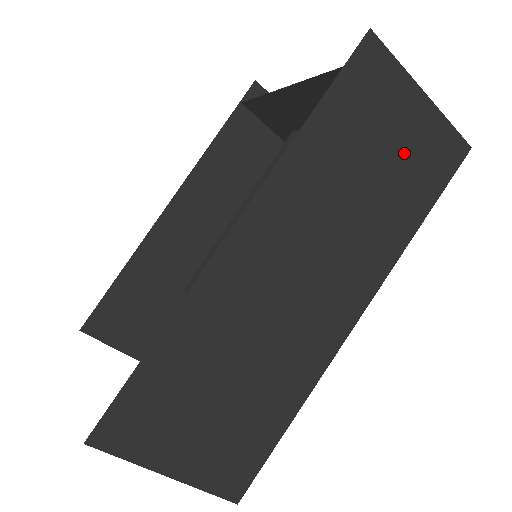
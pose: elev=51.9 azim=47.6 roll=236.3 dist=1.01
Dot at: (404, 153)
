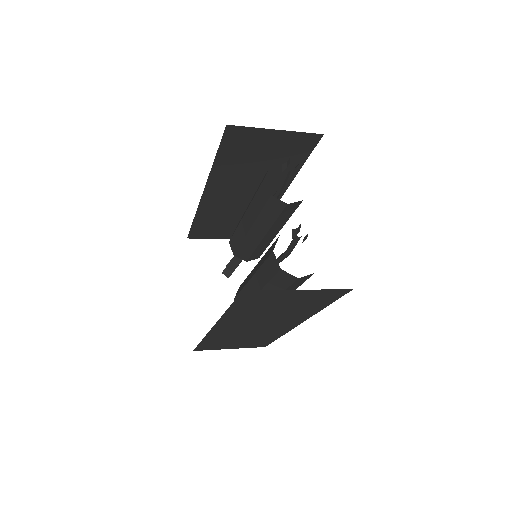
Dot at: (298, 301)
